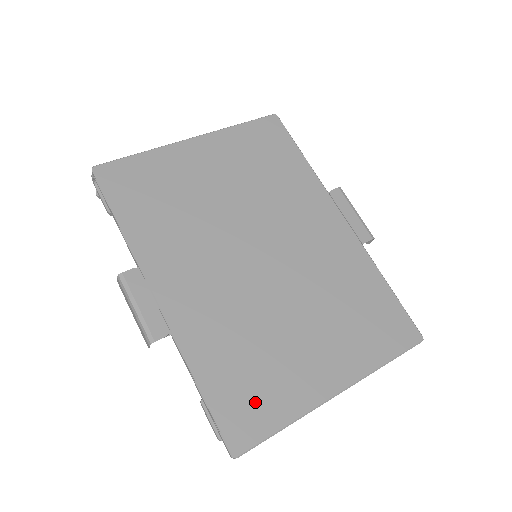
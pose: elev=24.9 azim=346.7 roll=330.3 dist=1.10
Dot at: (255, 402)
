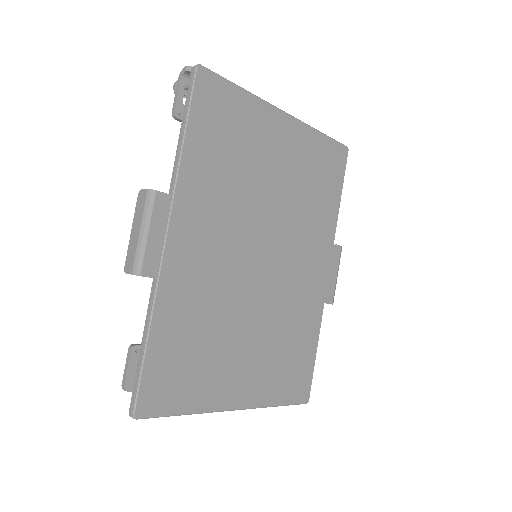
Dot at: (178, 381)
